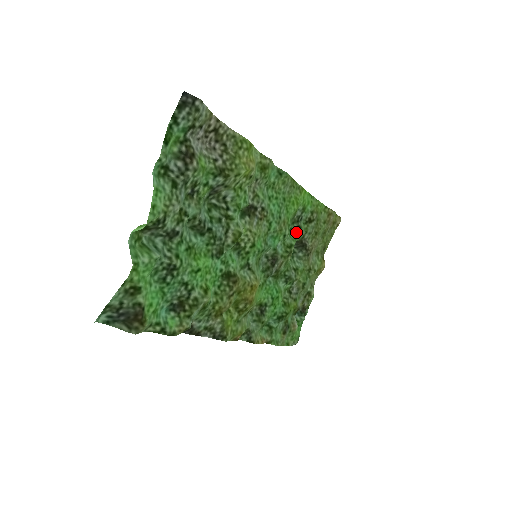
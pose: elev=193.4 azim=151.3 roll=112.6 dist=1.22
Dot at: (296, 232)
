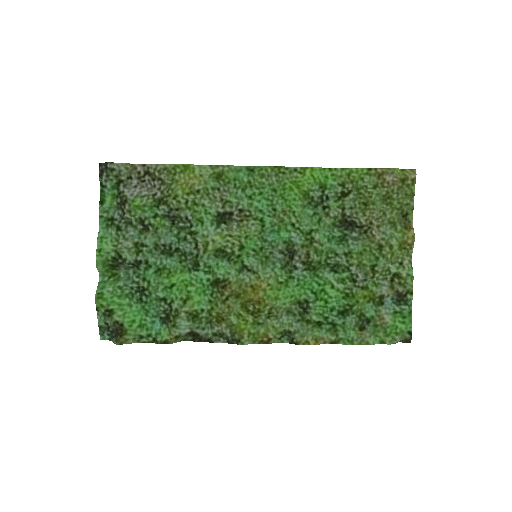
Dot at: (320, 214)
